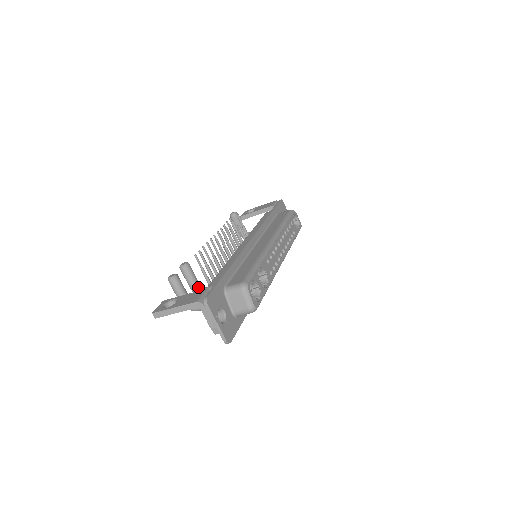
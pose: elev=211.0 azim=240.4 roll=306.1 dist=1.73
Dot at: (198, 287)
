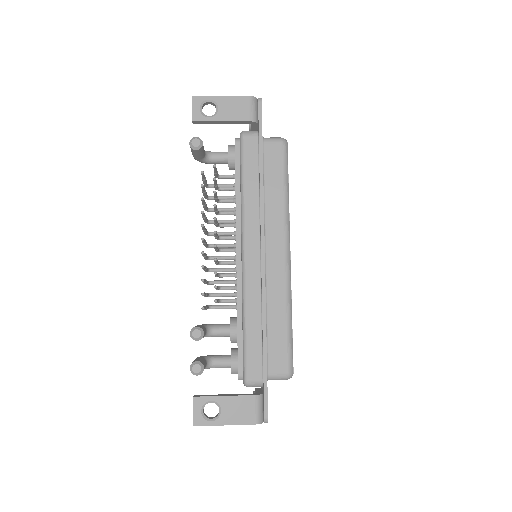
Dot at: (206, 335)
